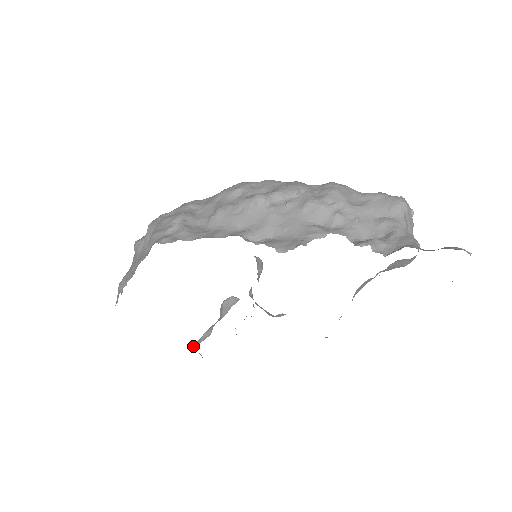
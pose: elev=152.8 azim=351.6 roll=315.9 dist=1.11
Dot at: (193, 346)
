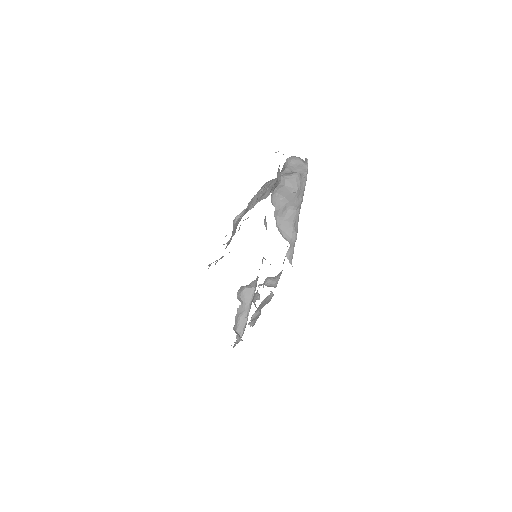
Dot at: (239, 332)
